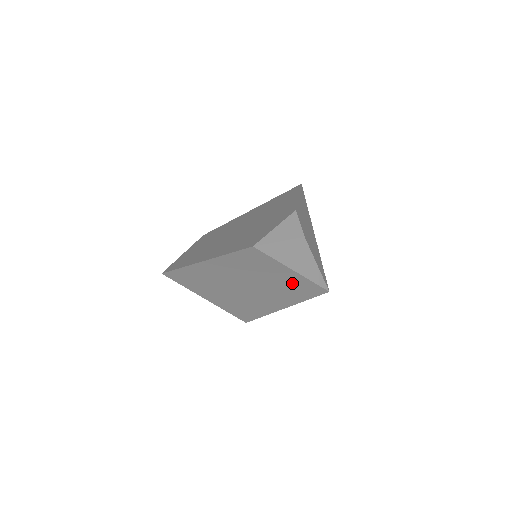
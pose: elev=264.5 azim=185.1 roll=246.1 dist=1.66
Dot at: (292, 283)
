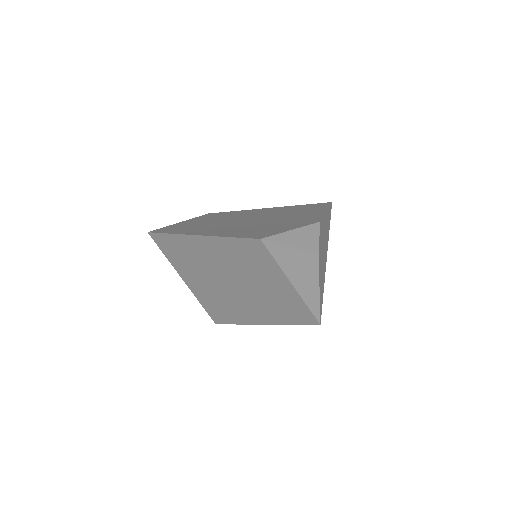
Dot at: (284, 299)
